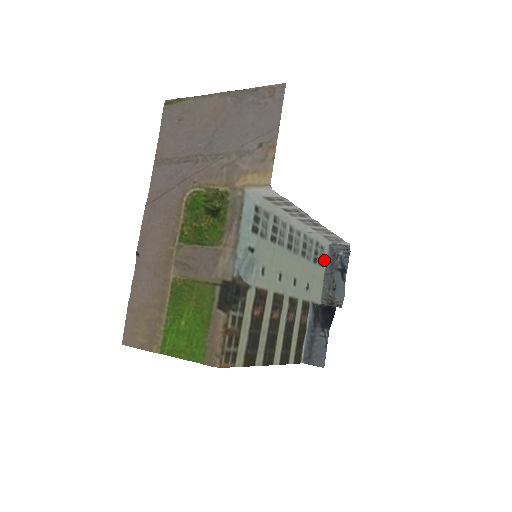
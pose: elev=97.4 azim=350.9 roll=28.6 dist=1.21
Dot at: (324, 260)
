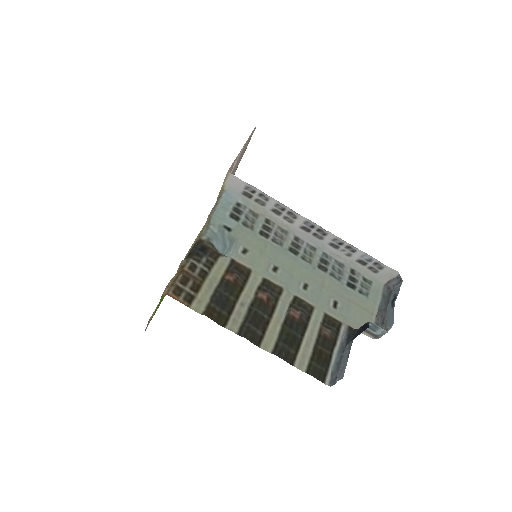
Dot at: (374, 295)
